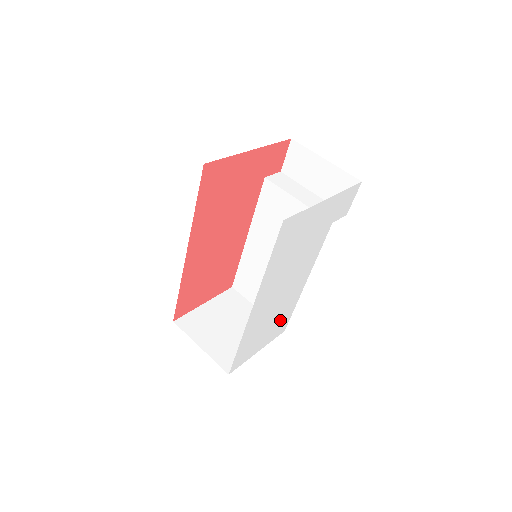
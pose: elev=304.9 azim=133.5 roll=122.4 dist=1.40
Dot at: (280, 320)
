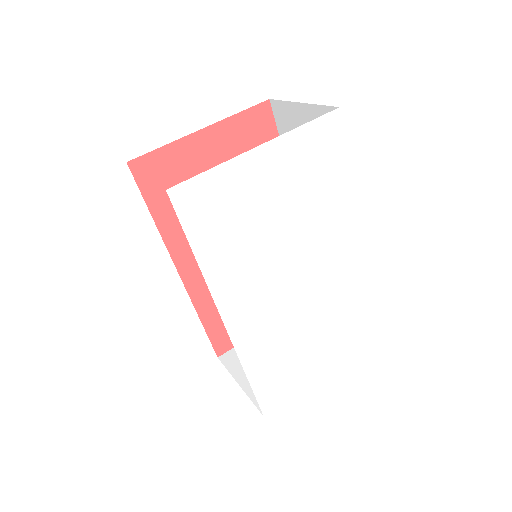
Dot at: (326, 336)
